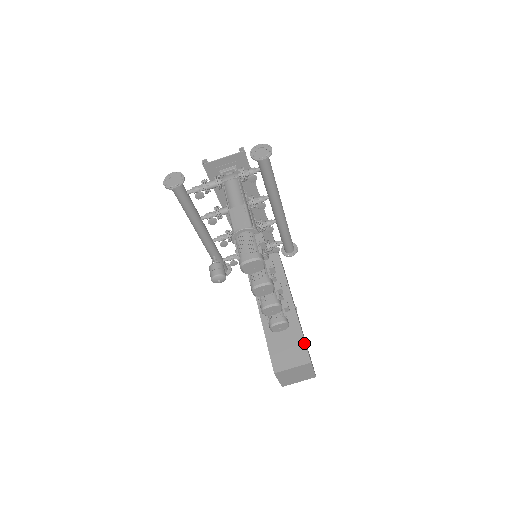
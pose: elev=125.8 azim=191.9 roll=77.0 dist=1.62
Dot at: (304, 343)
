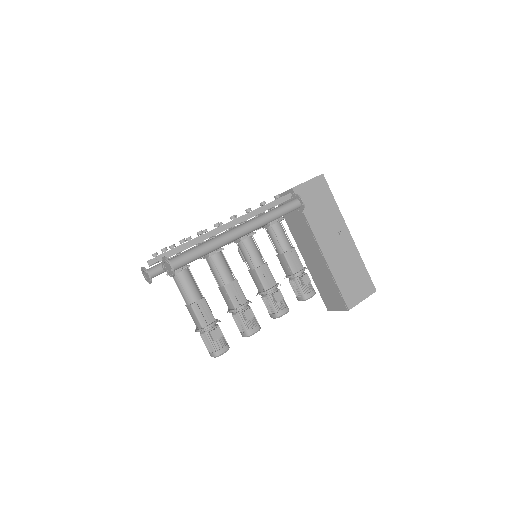
Dot at: (340, 293)
